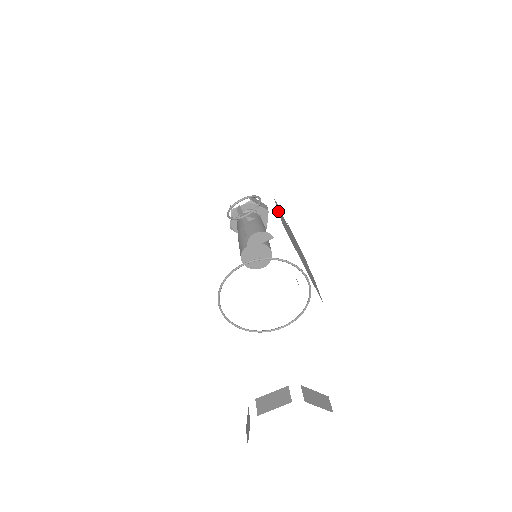
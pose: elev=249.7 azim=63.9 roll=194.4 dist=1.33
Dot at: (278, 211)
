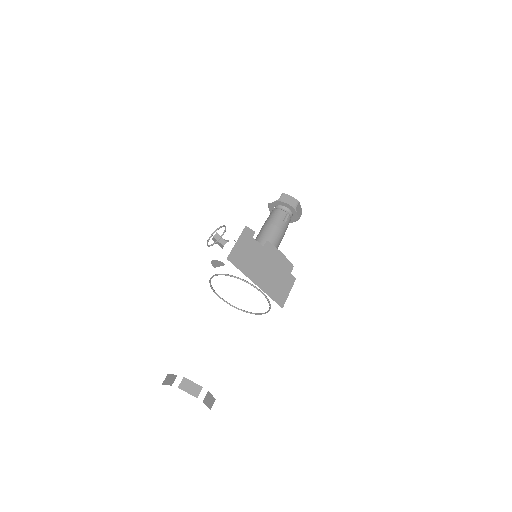
Dot at: (236, 243)
